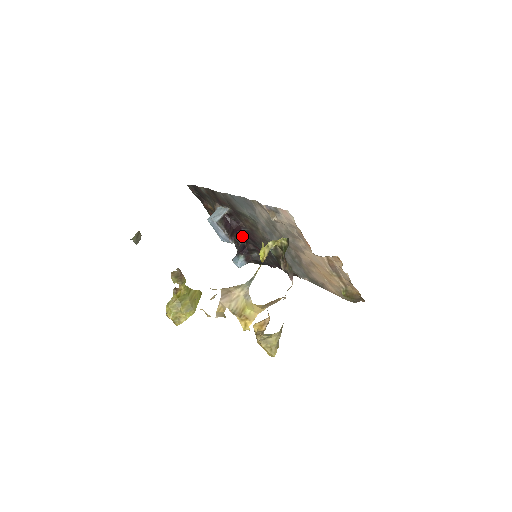
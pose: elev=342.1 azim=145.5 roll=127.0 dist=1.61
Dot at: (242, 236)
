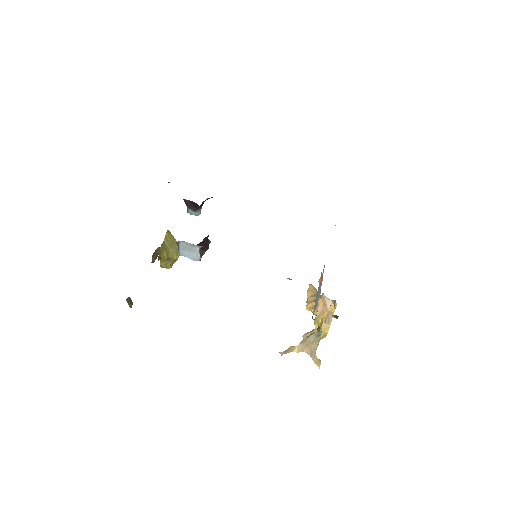
Dot at: occluded
